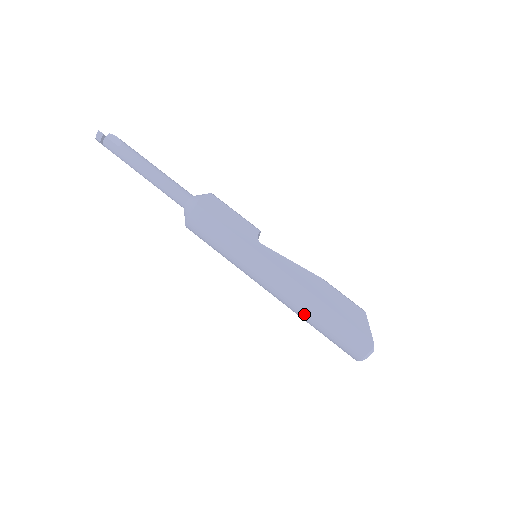
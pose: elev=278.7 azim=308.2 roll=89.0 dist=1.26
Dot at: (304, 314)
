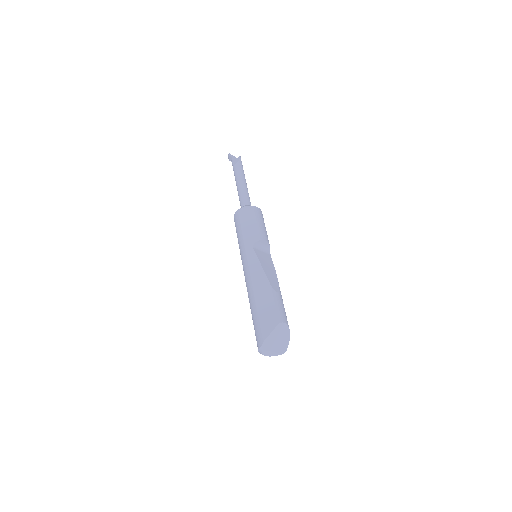
Dot at: occluded
